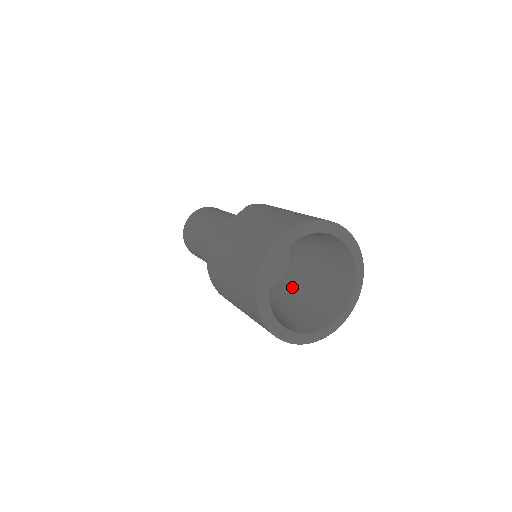
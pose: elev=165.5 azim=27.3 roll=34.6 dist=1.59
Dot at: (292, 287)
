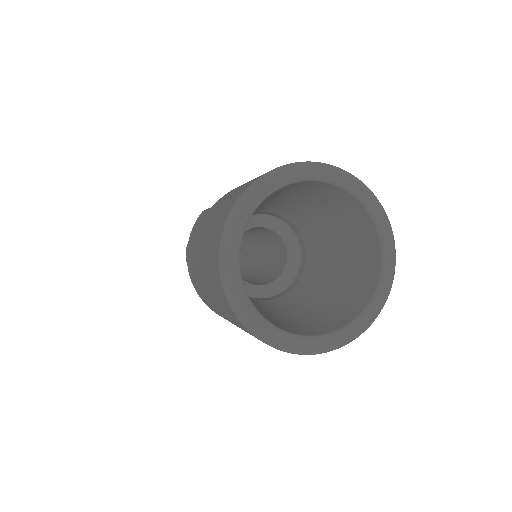
Dot at: (294, 297)
